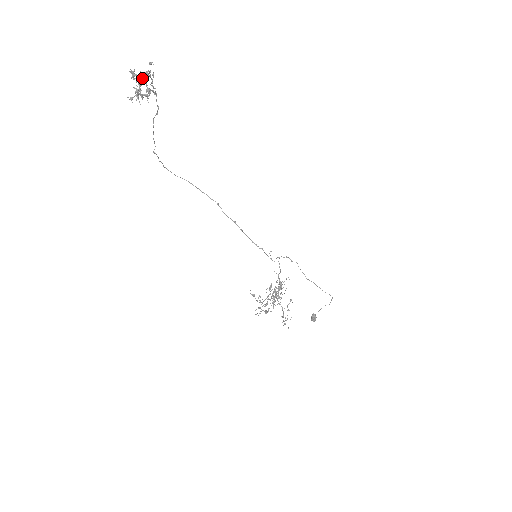
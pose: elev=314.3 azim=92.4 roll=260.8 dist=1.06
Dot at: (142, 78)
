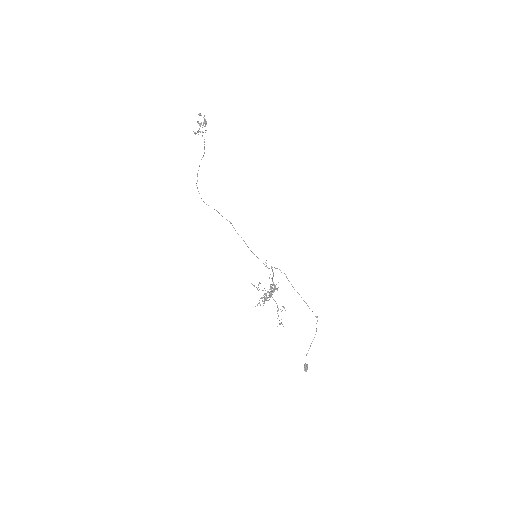
Dot at: occluded
